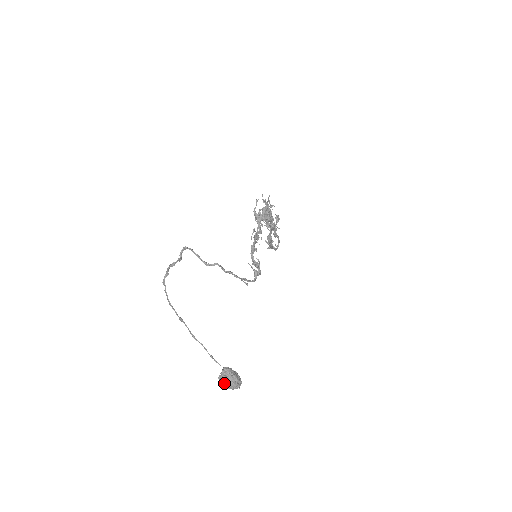
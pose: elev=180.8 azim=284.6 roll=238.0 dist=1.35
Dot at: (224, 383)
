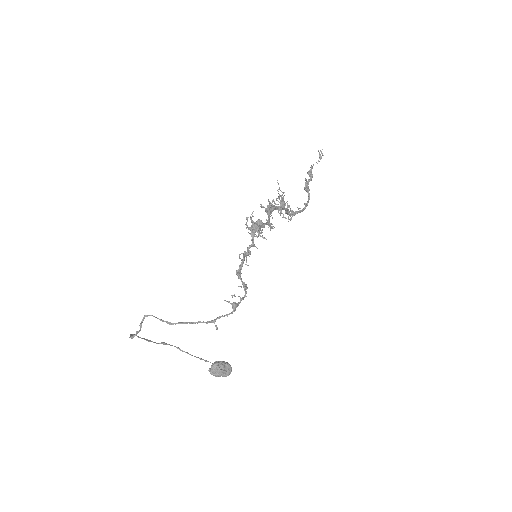
Dot at: (213, 375)
